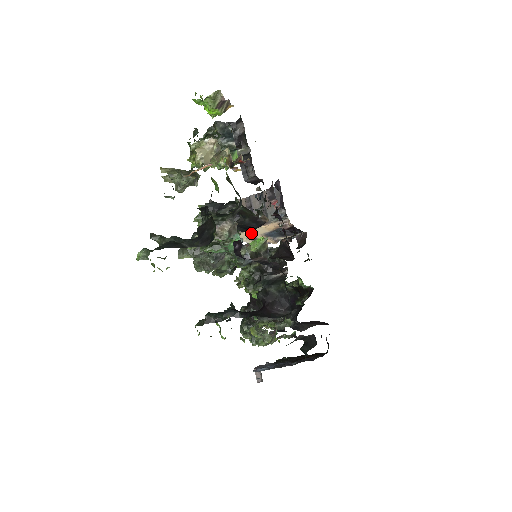
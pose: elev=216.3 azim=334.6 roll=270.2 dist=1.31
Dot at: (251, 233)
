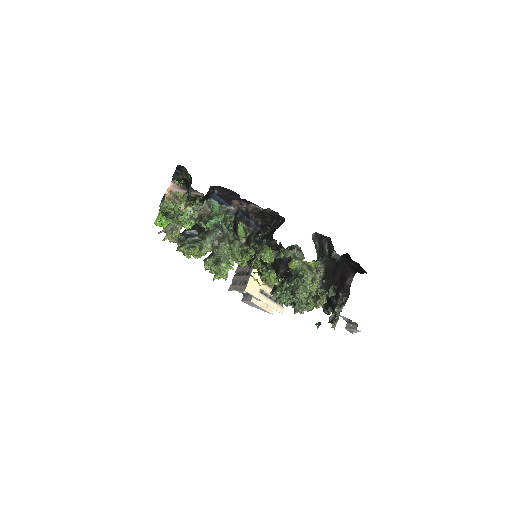
Dot at: (255, 282)
